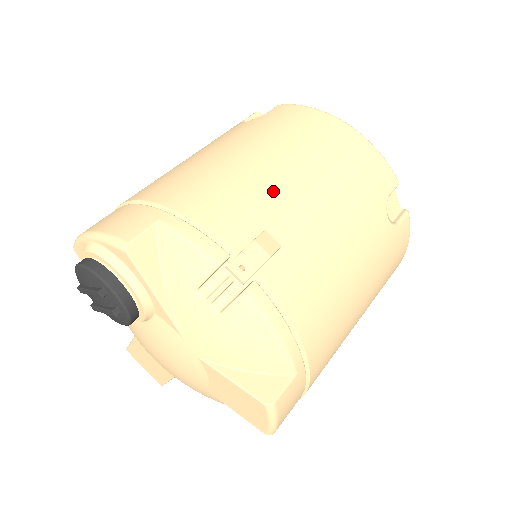
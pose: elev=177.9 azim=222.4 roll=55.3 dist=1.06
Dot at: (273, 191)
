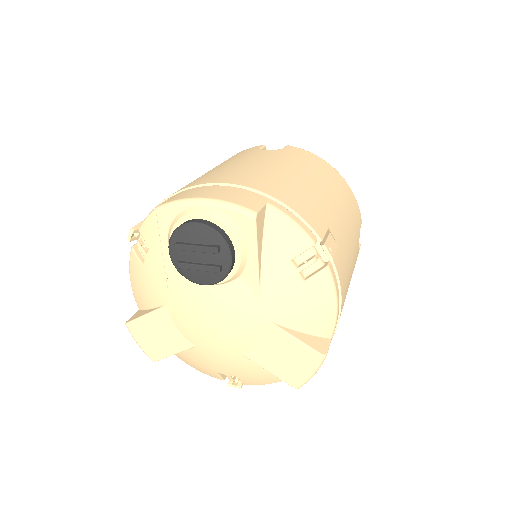
Dot at: (323, 204)
